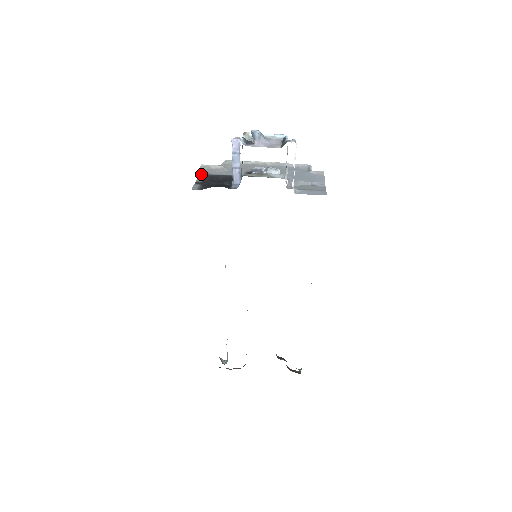
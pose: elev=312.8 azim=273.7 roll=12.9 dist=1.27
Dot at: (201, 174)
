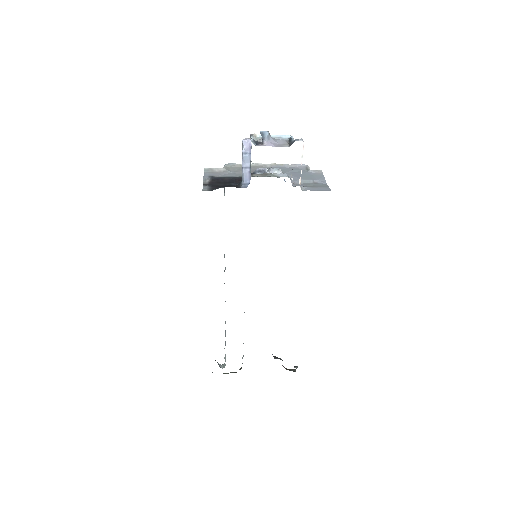
Dot at: (206, 177)
